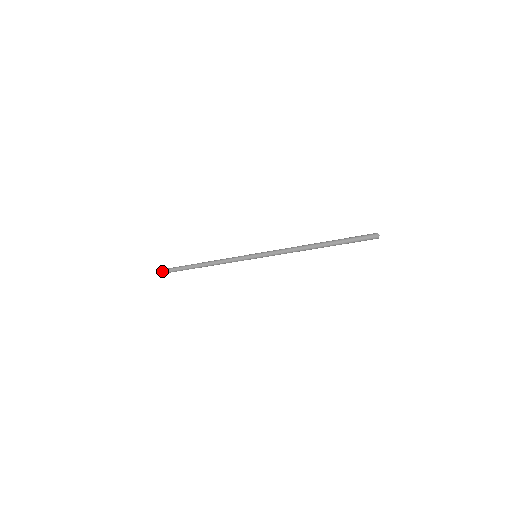
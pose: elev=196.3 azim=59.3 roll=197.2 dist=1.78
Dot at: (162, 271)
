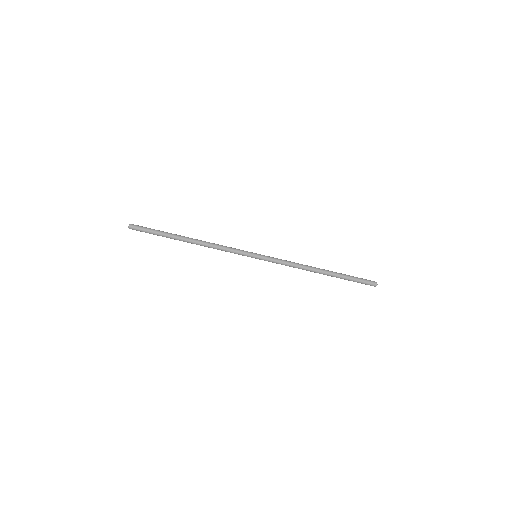
Dot at: (133, 224)
